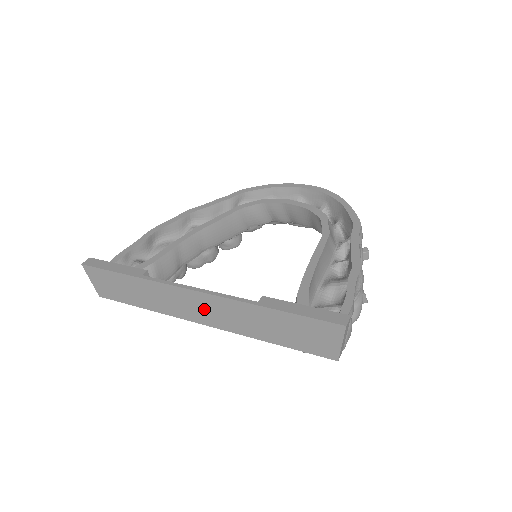
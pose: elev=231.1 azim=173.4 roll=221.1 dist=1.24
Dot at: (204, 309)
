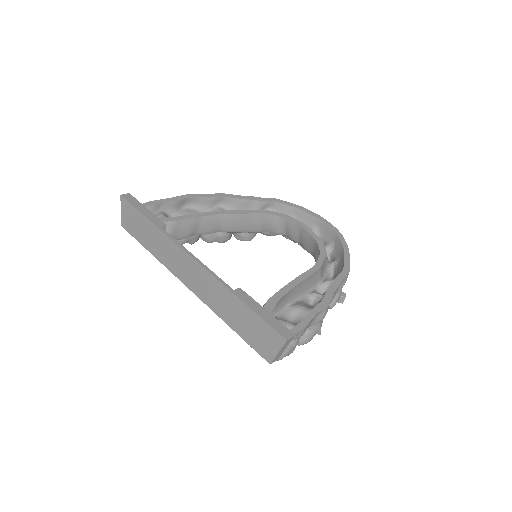
Dot at: (193, 275)
